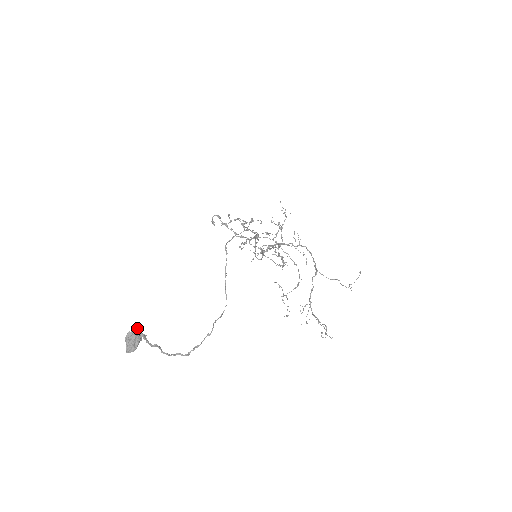
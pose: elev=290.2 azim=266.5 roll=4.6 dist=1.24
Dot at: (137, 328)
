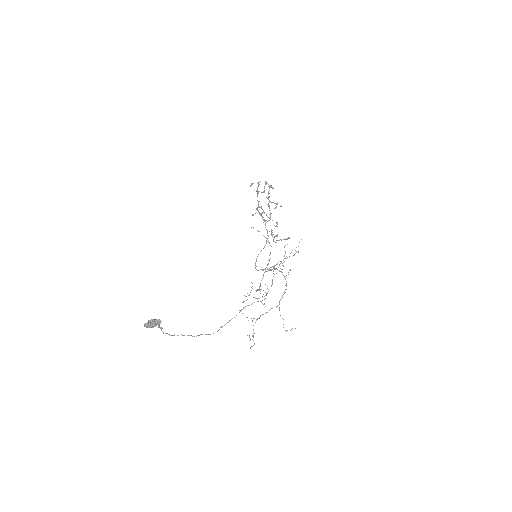
Dot at: (160, 321)
